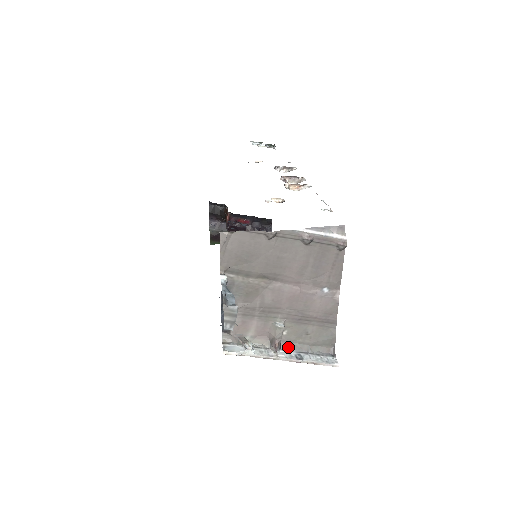
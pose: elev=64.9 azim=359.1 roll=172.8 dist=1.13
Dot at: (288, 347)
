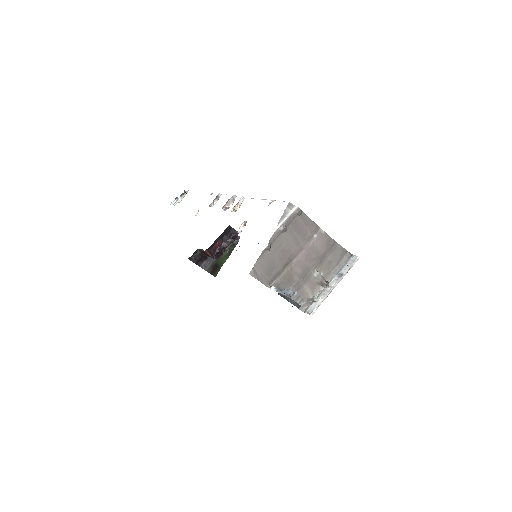
Dot at: (331, 278)
